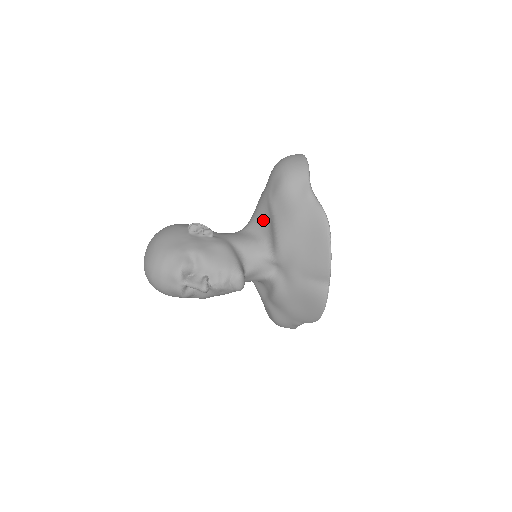
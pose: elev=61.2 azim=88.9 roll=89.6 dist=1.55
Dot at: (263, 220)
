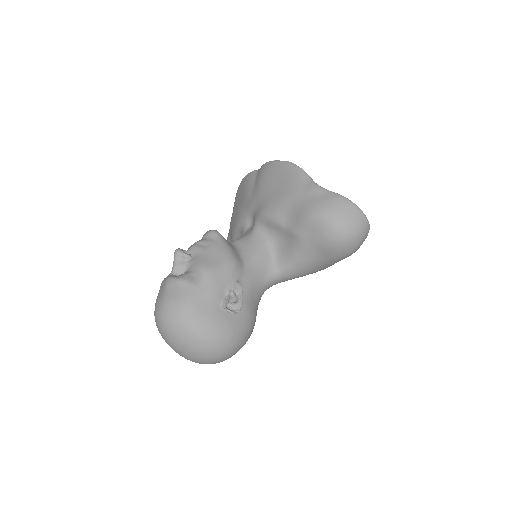
Dot at: occluded
